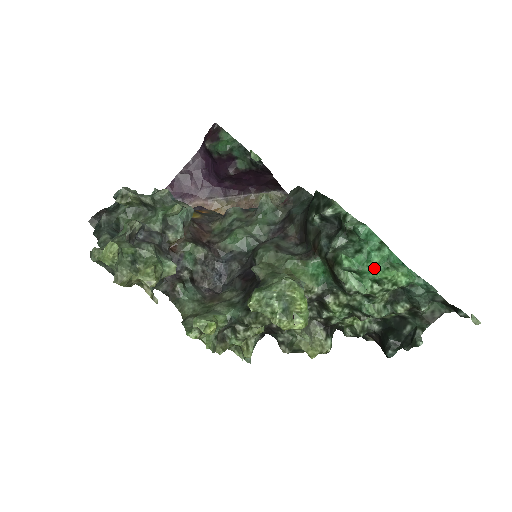
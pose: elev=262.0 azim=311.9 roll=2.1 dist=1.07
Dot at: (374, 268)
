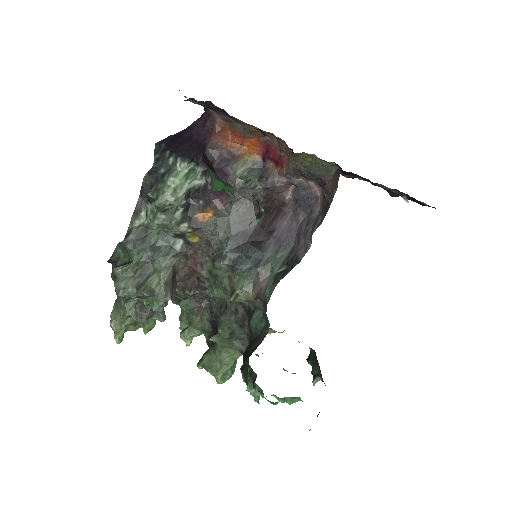
Dot at: occluded
